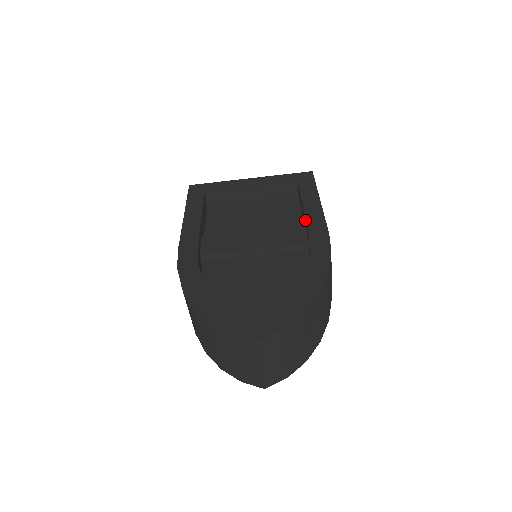
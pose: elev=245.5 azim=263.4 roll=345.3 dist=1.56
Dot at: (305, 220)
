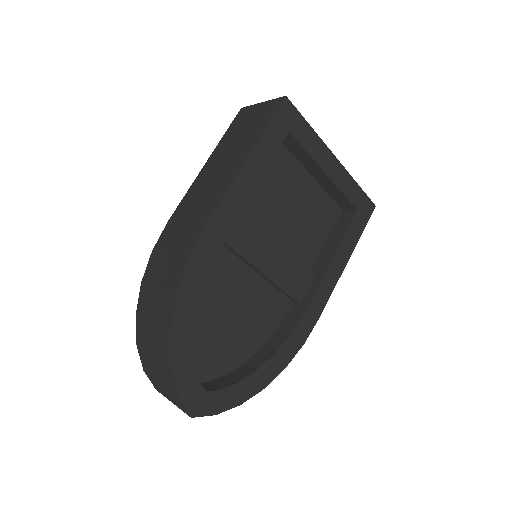
Dot at: (321, 280)
